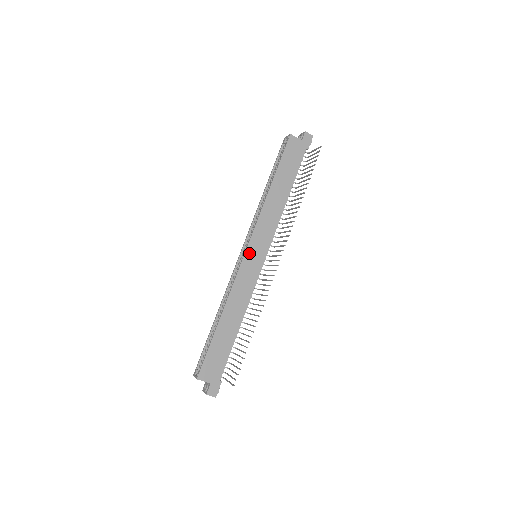
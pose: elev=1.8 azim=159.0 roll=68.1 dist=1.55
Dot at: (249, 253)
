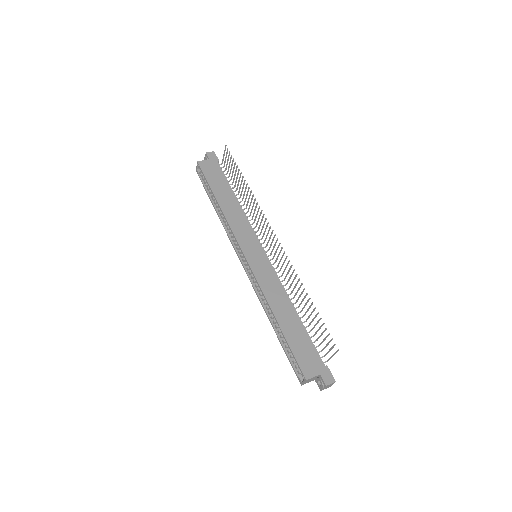
Dot at: (249, 256)
